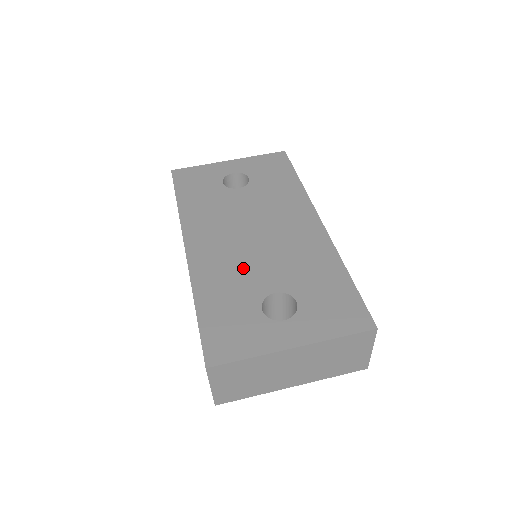
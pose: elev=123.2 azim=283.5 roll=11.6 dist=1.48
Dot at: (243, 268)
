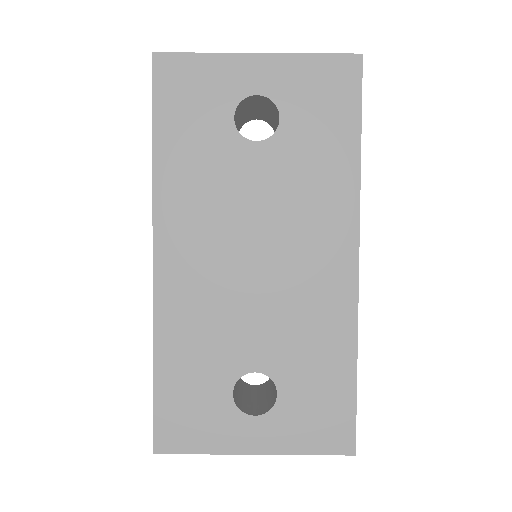
Dot at: (225, 320)
